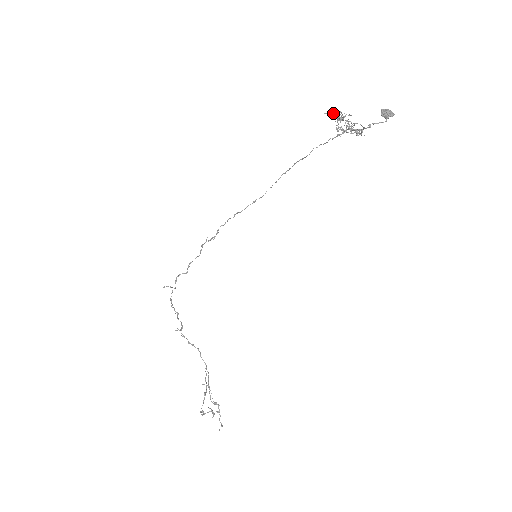
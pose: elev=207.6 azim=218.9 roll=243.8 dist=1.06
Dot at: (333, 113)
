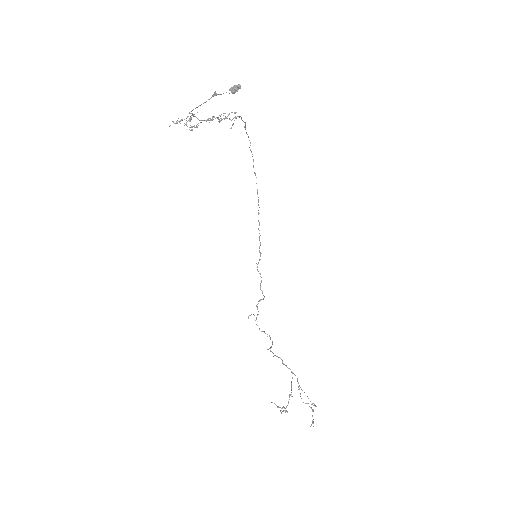
Dot at: occluded
